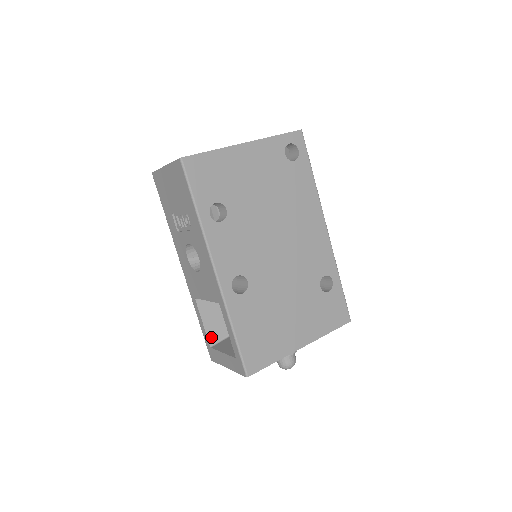
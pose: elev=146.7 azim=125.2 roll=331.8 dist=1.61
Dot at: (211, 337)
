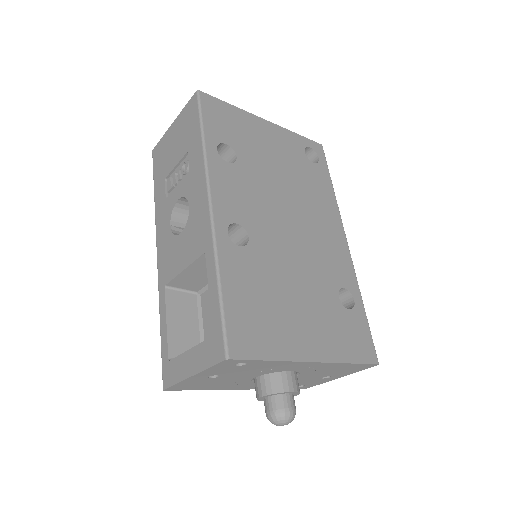
Dot at: (173, 347)
